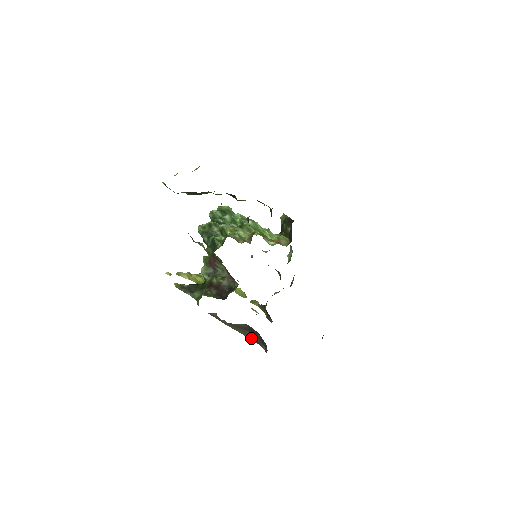
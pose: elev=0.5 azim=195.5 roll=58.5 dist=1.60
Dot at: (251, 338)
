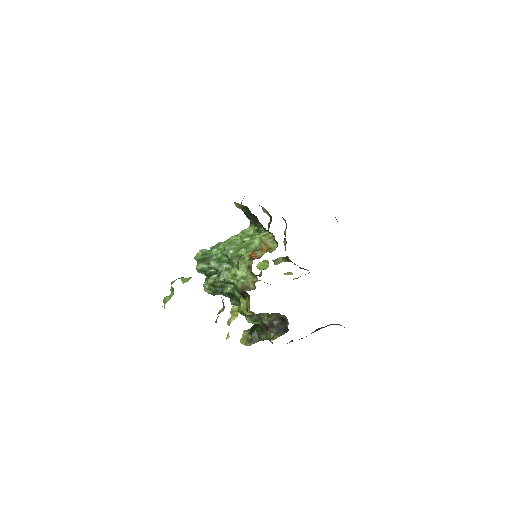
Dot at: occluded
